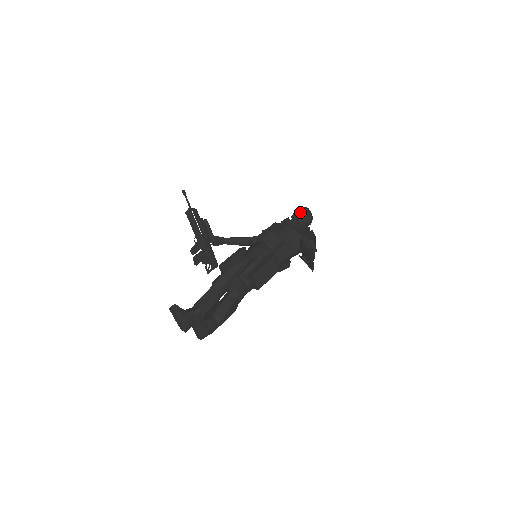
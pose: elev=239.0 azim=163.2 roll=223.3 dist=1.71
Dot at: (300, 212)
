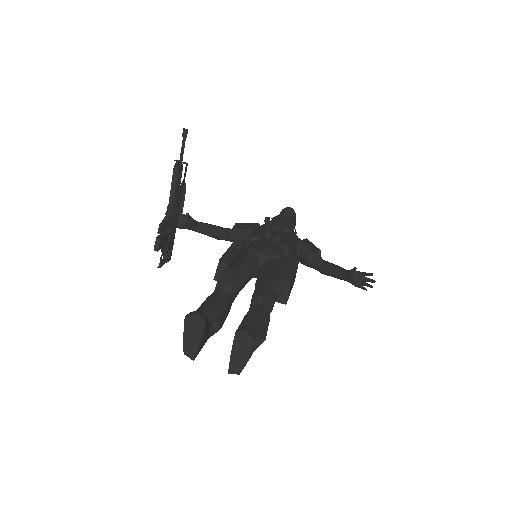
Dot at: (292, 212)
